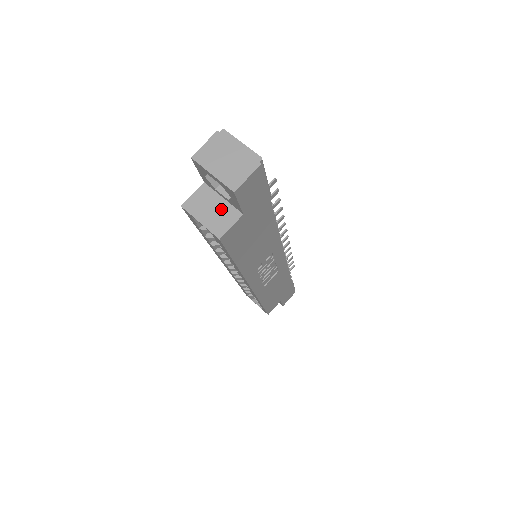
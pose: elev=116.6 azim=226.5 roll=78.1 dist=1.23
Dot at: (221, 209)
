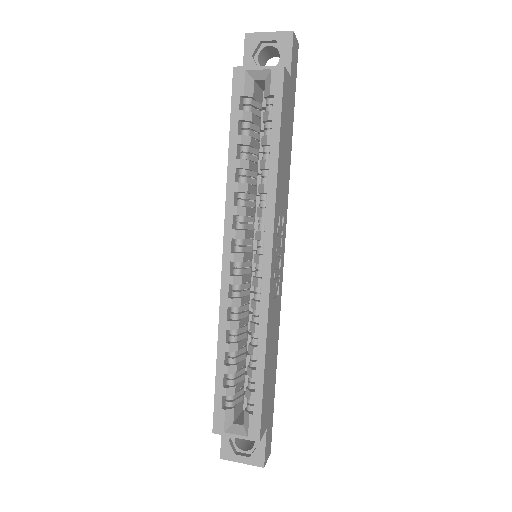
Dot at: occluded
